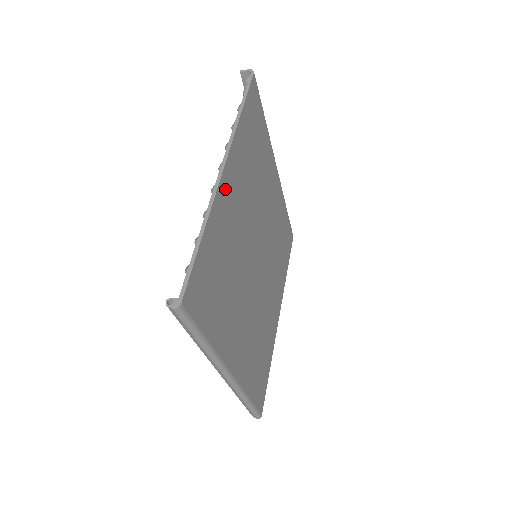
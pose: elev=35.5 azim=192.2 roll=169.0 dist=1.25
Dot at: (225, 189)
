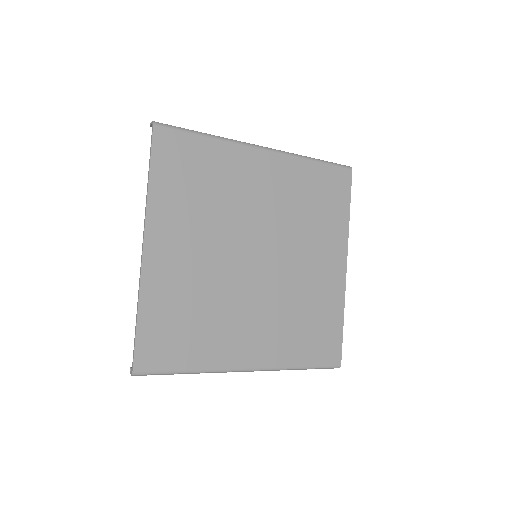
Dot at: (155, 260)
